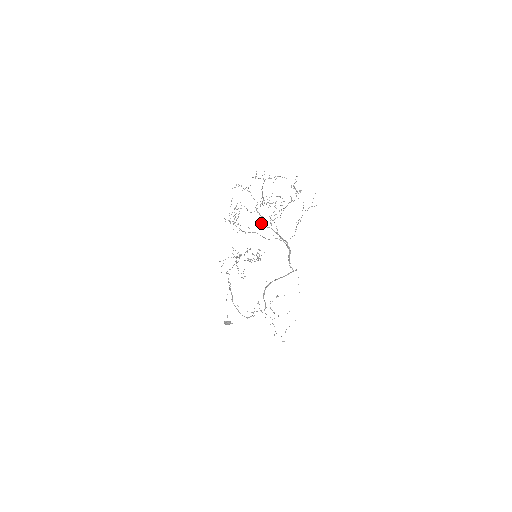
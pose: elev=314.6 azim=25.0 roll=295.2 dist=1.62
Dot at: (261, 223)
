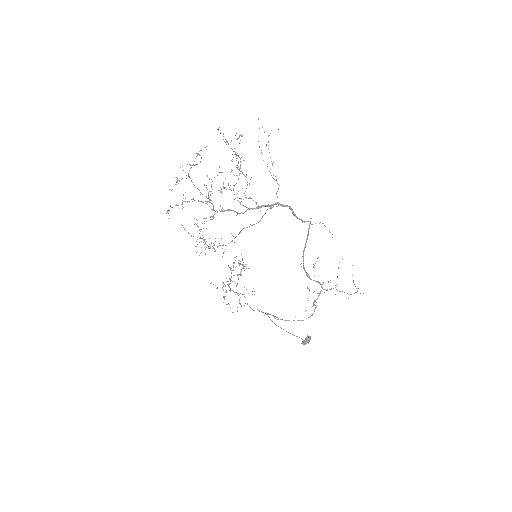
Dot at: occluded
